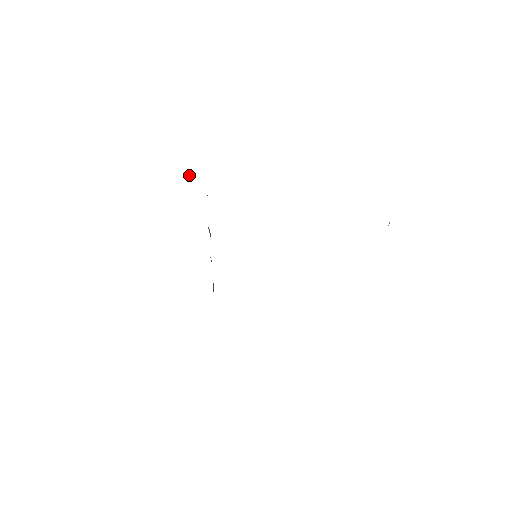
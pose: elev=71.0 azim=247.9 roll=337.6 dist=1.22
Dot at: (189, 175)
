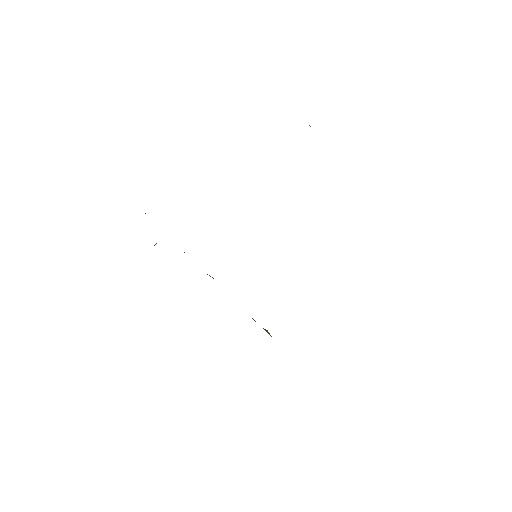
Dot at: (155, 244)
